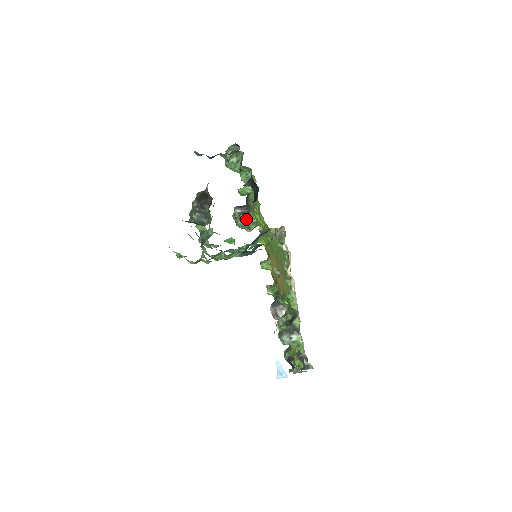
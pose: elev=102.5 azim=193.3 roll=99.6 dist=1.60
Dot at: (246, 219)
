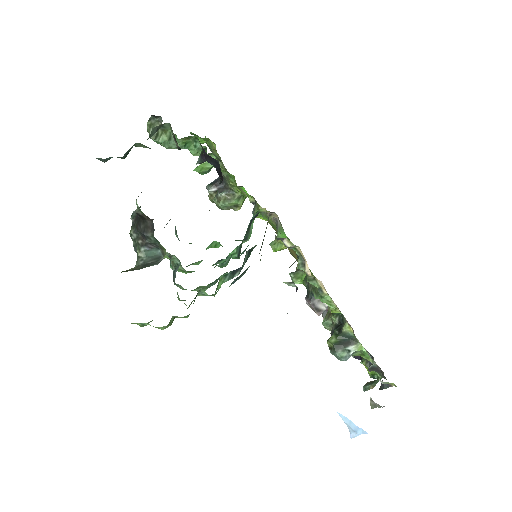
Dot at: (227, 197)
